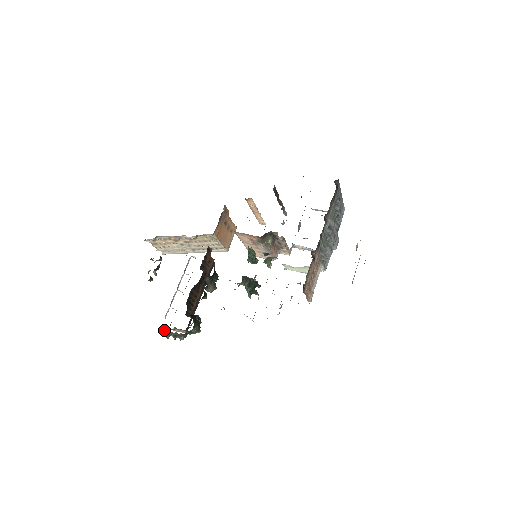
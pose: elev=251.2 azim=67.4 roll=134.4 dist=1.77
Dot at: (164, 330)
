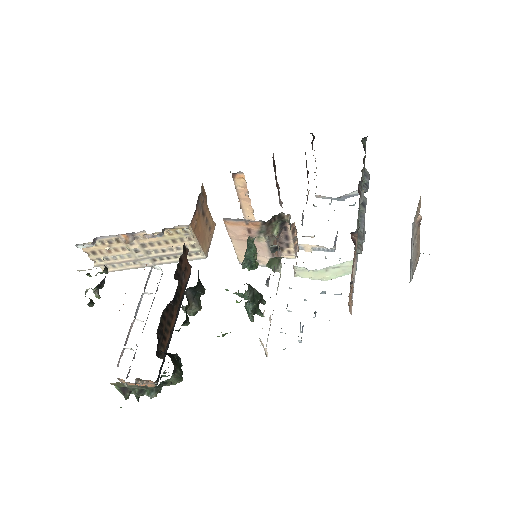
Dot at: (121, 384)
